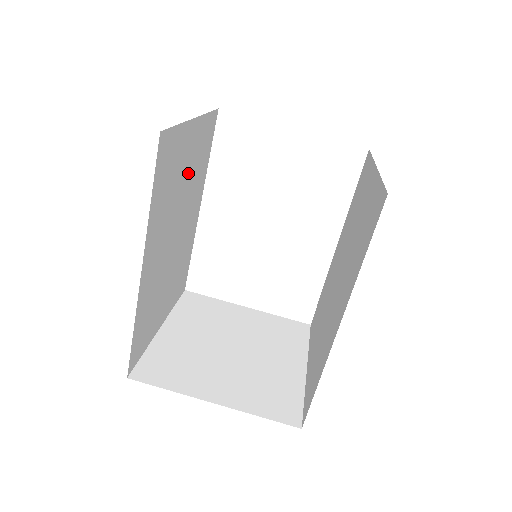
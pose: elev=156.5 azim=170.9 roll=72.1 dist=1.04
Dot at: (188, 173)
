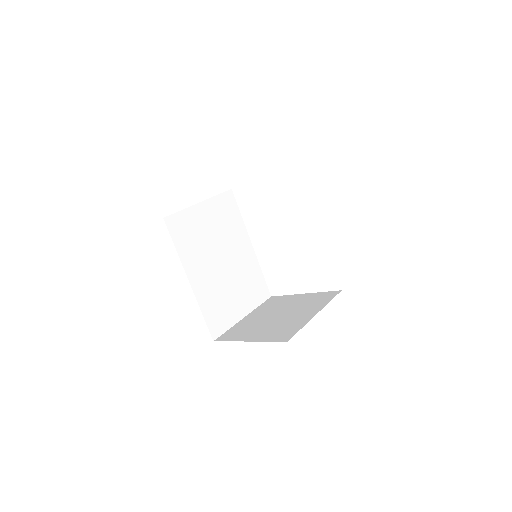
Dot at: (214, 229)
